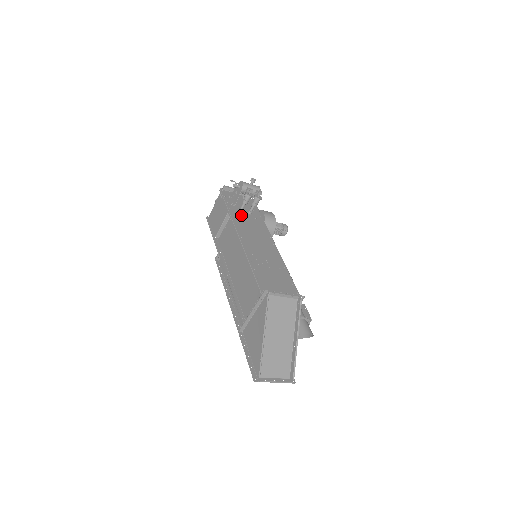
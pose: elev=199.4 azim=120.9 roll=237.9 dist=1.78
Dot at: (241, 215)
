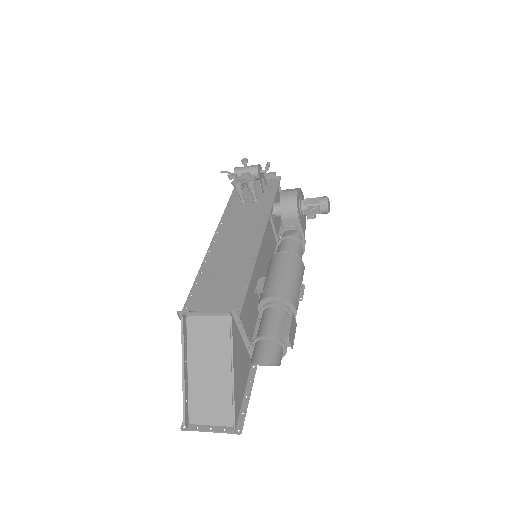
Dot at: (239, 209)
